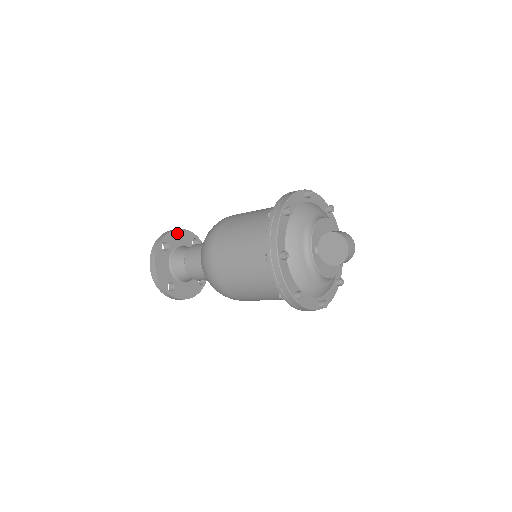
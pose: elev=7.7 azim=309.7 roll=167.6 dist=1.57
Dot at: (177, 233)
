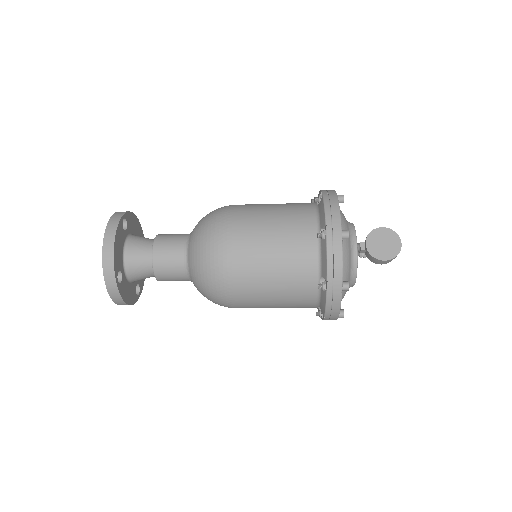
Dot at: (134, 218)
